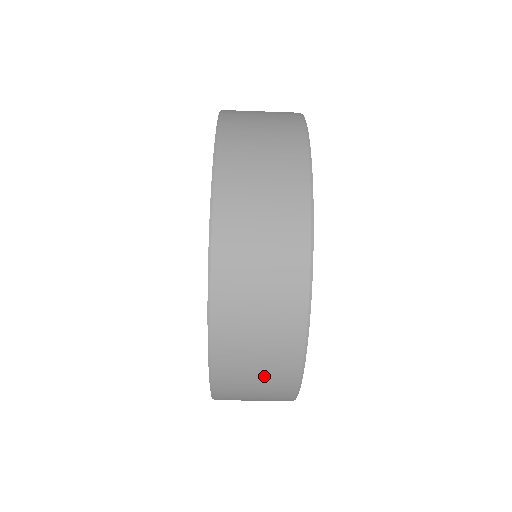
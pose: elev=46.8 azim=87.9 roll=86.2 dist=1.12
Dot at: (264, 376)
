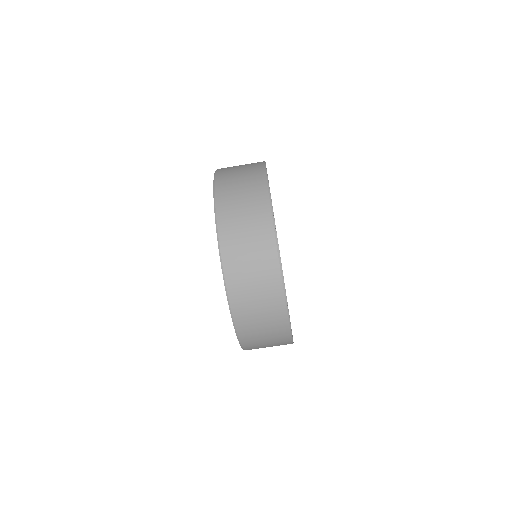
Dot at: (264, 311)
